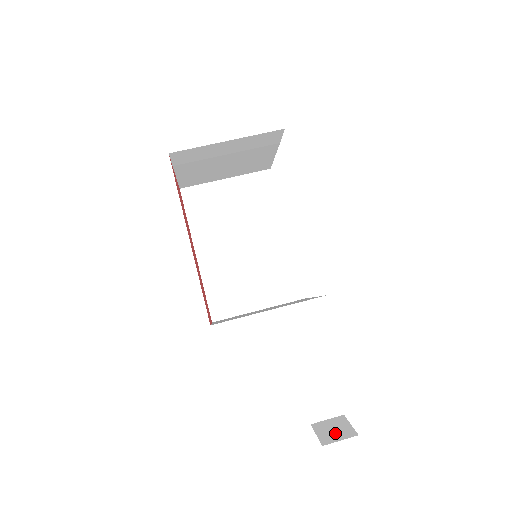
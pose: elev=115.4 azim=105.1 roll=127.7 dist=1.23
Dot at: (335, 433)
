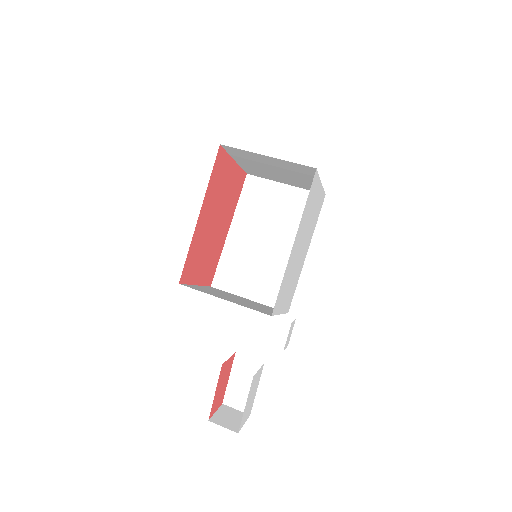
Dot at: (227, 420)
